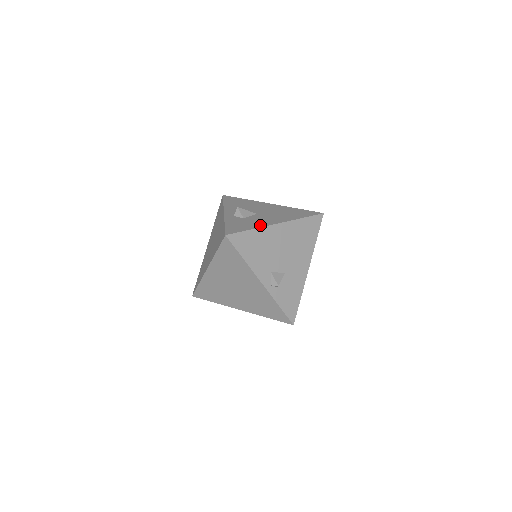
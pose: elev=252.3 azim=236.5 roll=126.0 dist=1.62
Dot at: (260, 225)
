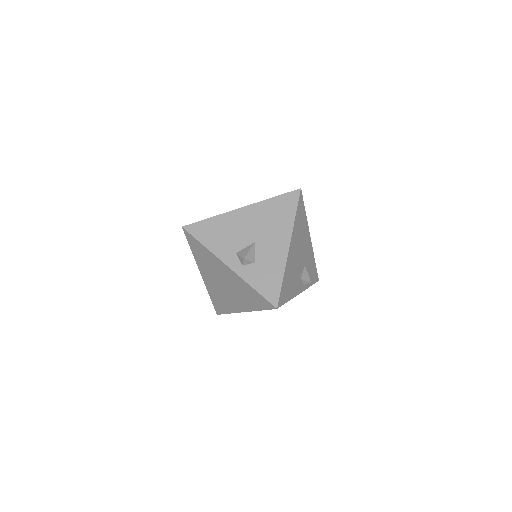
Dot at: (281, 264)
